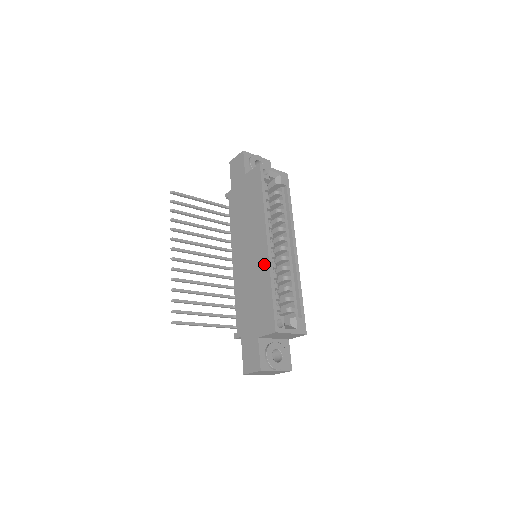
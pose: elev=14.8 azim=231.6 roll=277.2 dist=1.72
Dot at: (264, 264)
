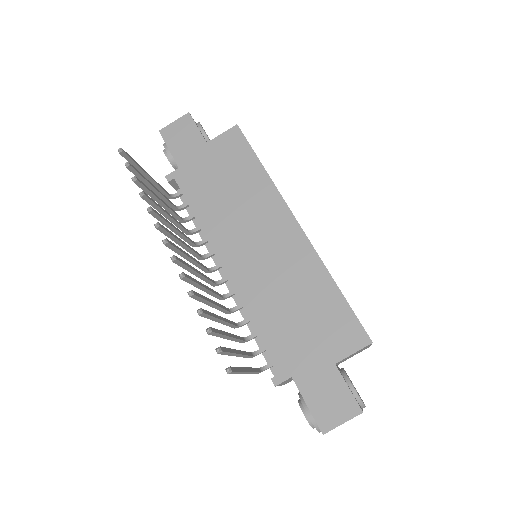
Dot at: (305, 254)
